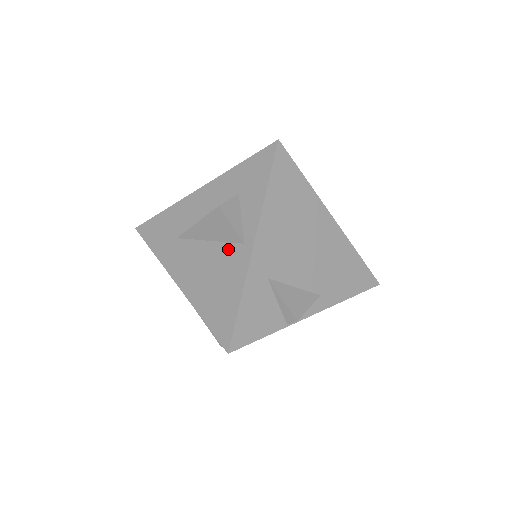
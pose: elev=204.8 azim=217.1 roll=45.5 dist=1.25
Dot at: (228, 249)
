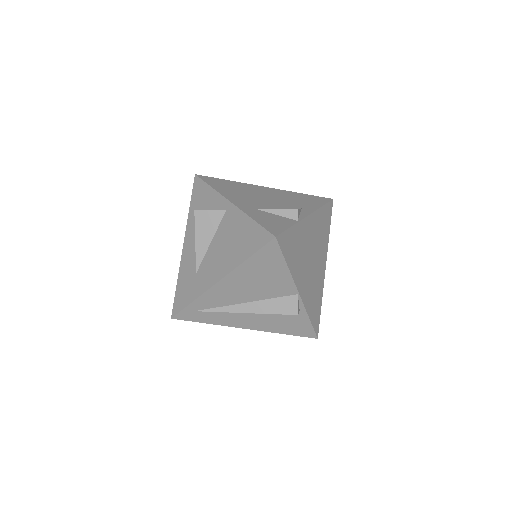
Dot at: (223, 224)
